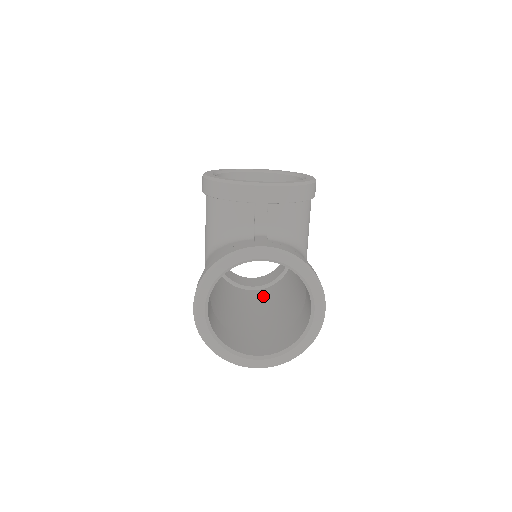
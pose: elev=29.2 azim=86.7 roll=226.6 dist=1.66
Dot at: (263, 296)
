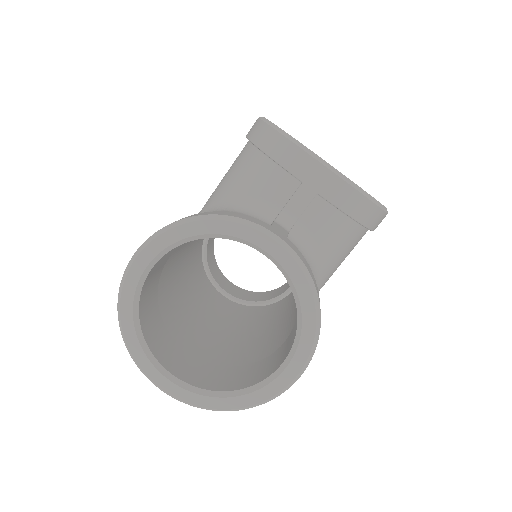
Dot at: (232, 310)
